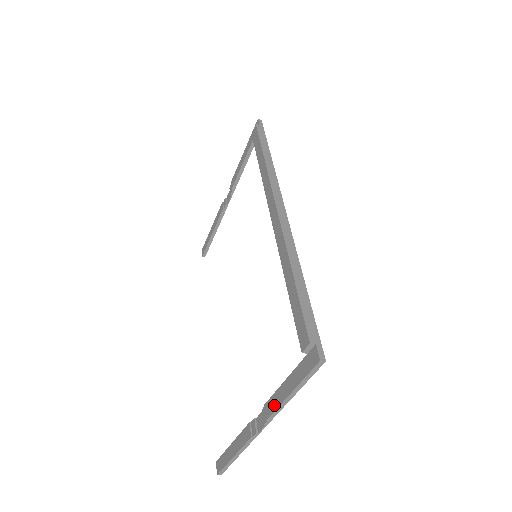
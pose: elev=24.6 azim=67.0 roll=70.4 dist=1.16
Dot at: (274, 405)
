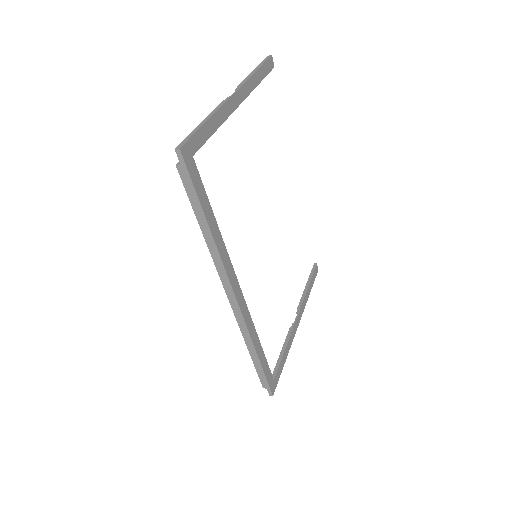
Dot at: occluded
